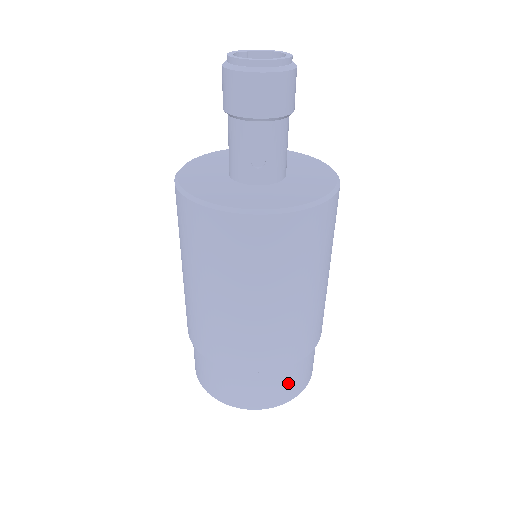
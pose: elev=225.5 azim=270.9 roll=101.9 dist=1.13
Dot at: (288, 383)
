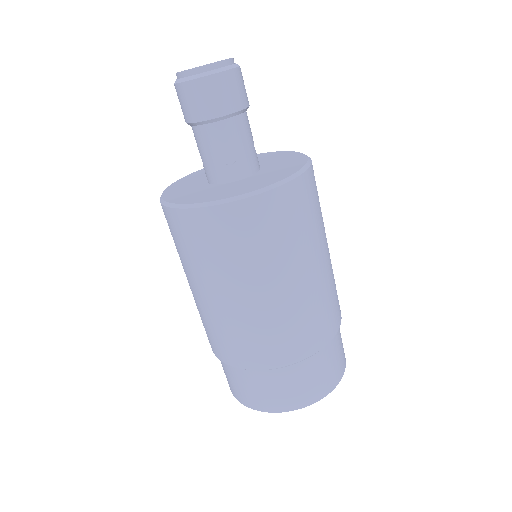
Dot at: (322, 372)
